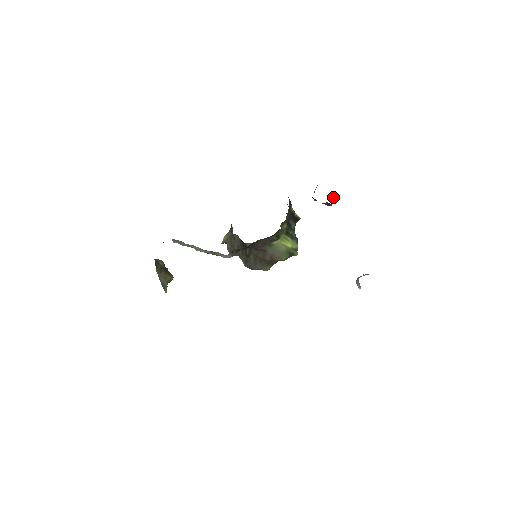
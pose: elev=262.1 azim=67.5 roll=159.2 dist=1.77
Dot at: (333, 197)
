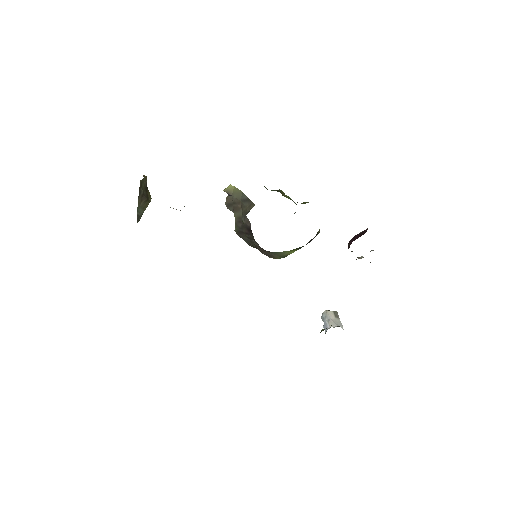
Dot at: occluded
